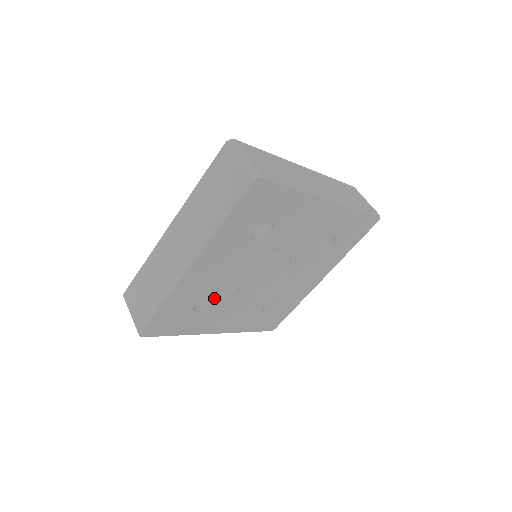
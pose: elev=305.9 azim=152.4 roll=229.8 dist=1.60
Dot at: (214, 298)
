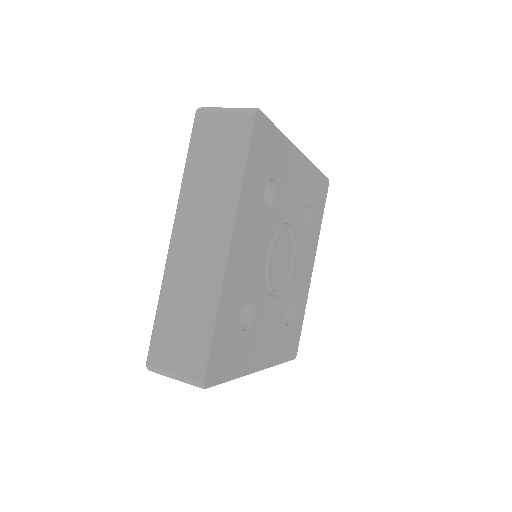
Dot at: (252, 304)
